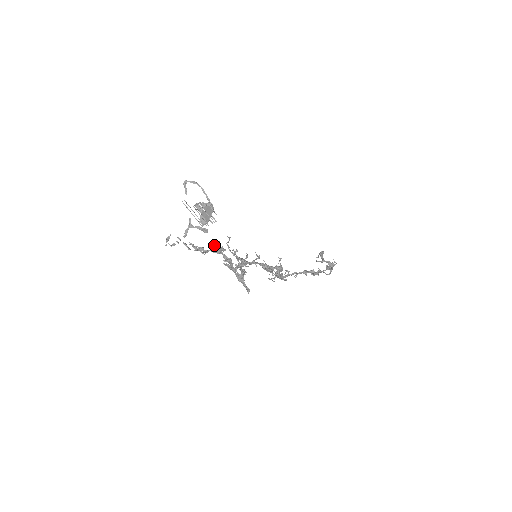
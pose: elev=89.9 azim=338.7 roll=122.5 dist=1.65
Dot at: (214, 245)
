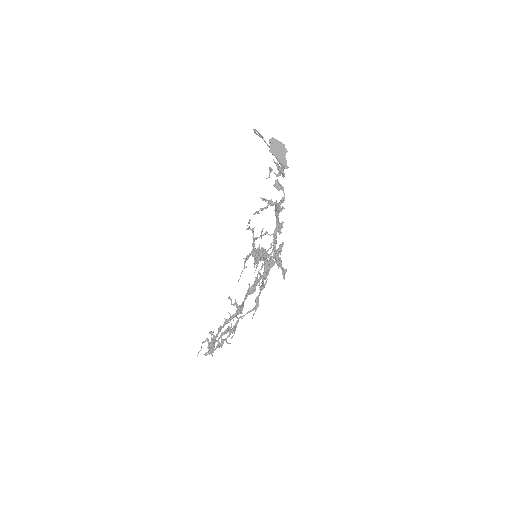
Dot at: (276, 202)
